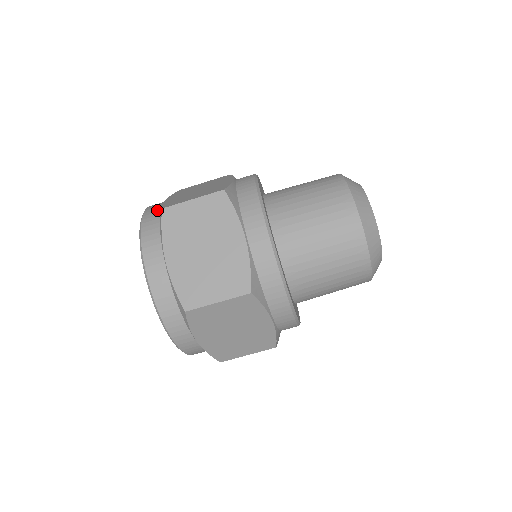
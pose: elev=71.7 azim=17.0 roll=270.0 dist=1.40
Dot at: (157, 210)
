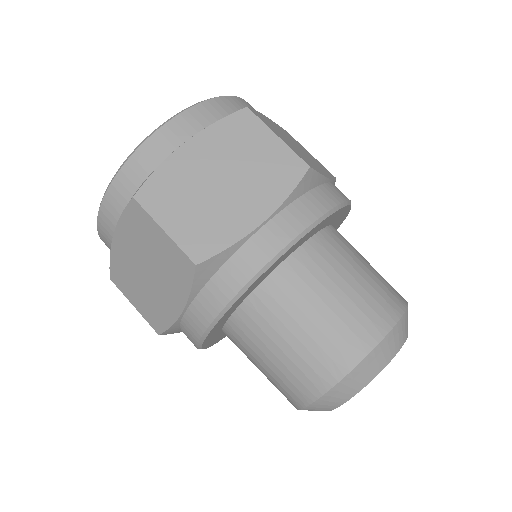
Dot at: occluded
